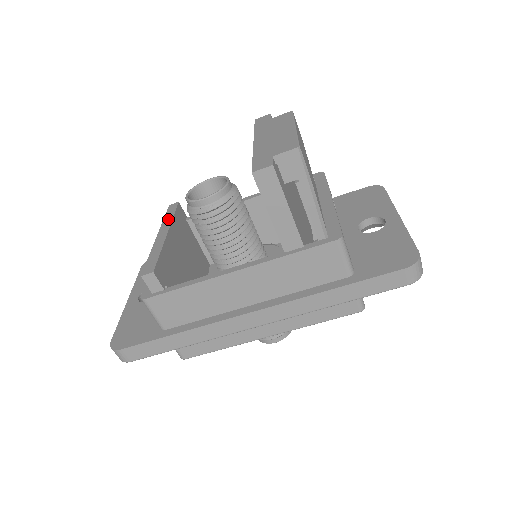
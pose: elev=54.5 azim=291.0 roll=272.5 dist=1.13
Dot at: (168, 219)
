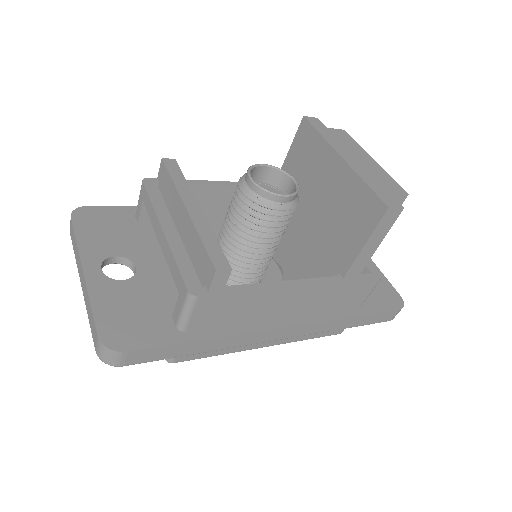
Dot at: (182, 184)
